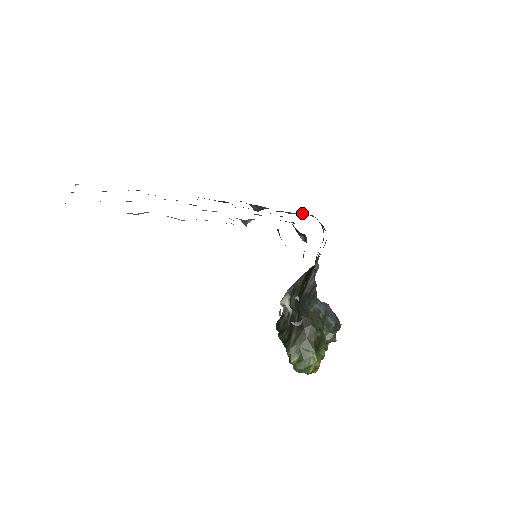
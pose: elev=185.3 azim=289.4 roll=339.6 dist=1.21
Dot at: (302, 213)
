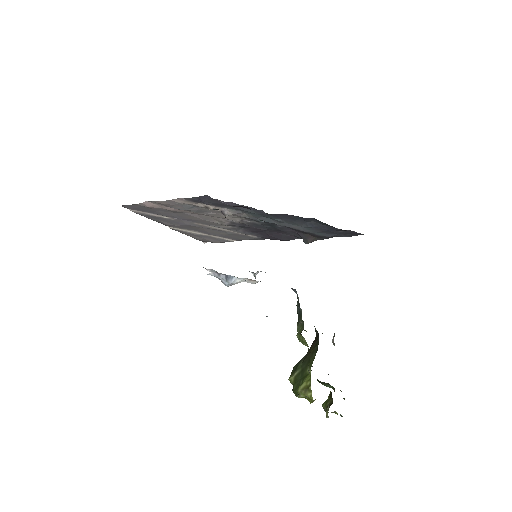
Dot at: (314, 222)
